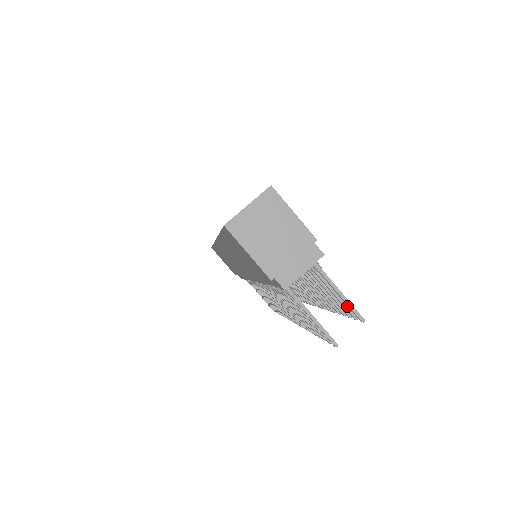
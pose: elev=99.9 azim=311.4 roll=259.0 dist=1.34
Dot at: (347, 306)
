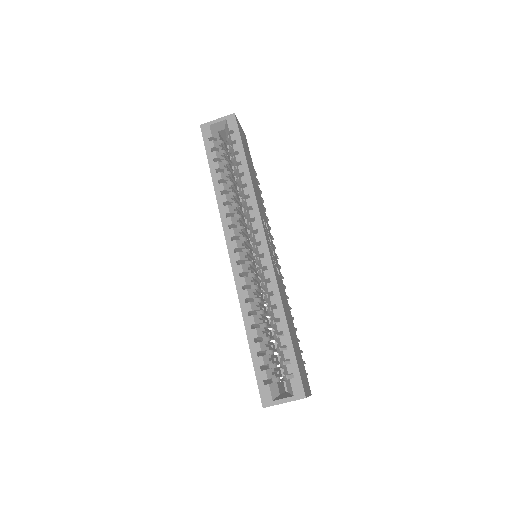
Dot at: occluded
